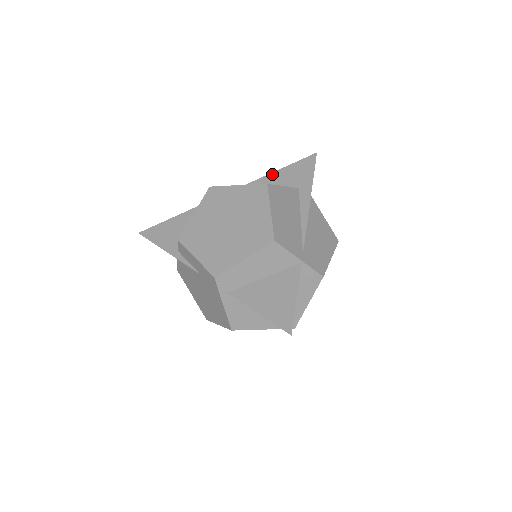
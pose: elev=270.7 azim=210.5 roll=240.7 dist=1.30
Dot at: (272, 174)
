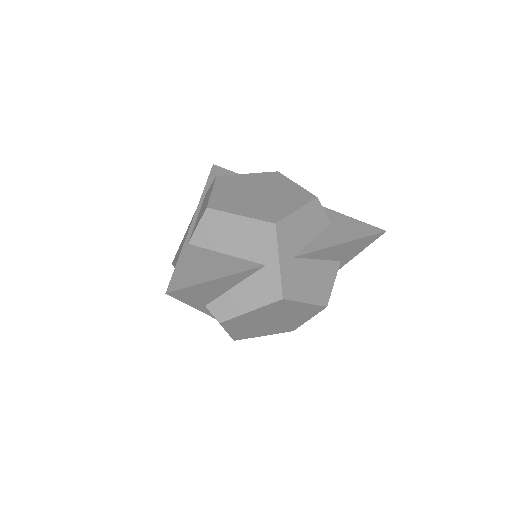
Dot at: (337, 247)
